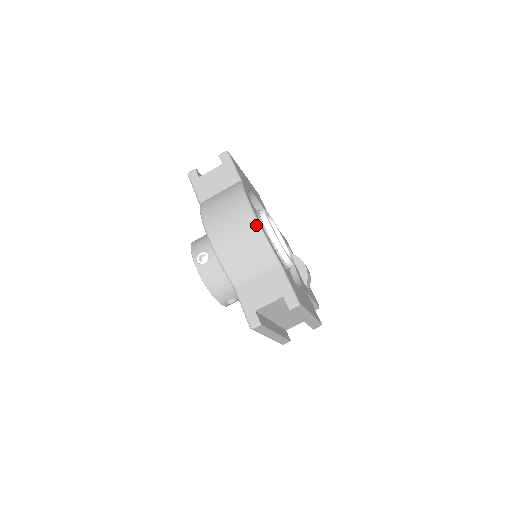
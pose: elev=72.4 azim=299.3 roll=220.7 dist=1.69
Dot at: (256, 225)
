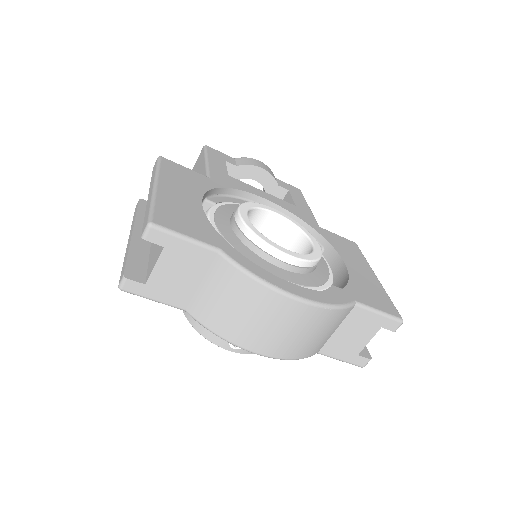
Dot at: (315, 308)
